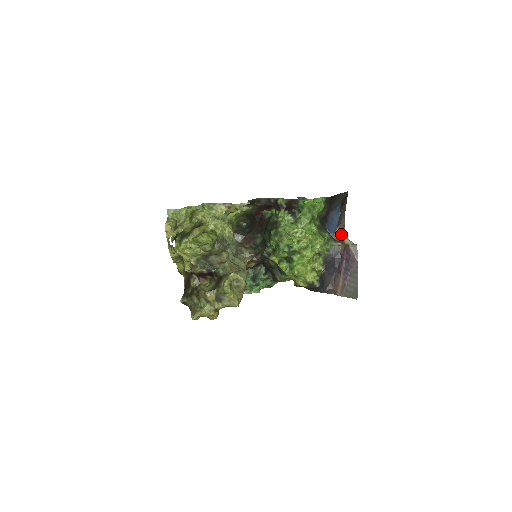
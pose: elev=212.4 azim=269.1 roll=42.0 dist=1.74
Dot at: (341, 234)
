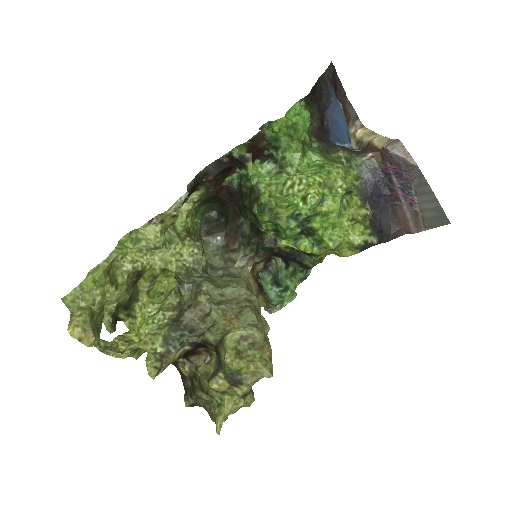
Dot at: (360, 132)
